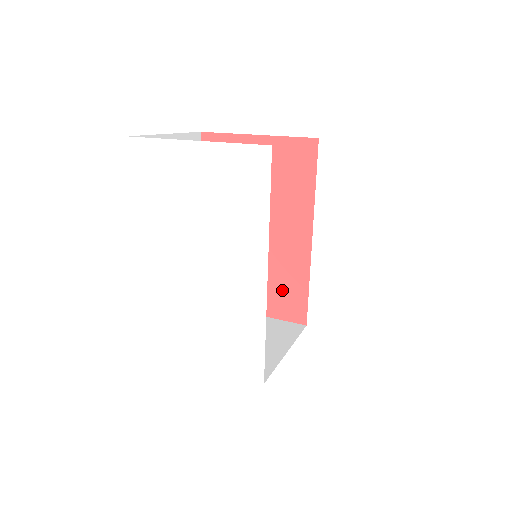
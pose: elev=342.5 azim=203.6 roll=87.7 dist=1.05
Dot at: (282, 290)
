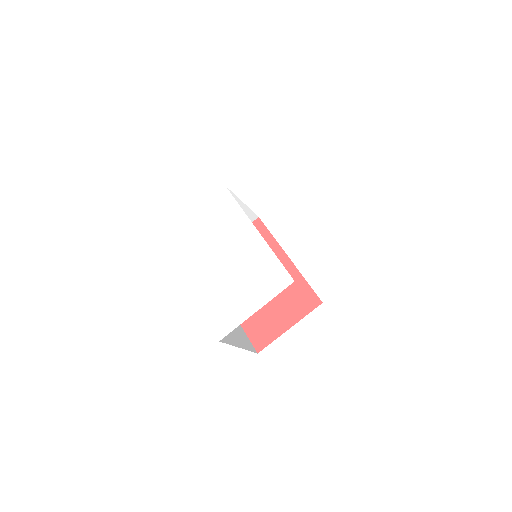
Dot at: (295, 297)
